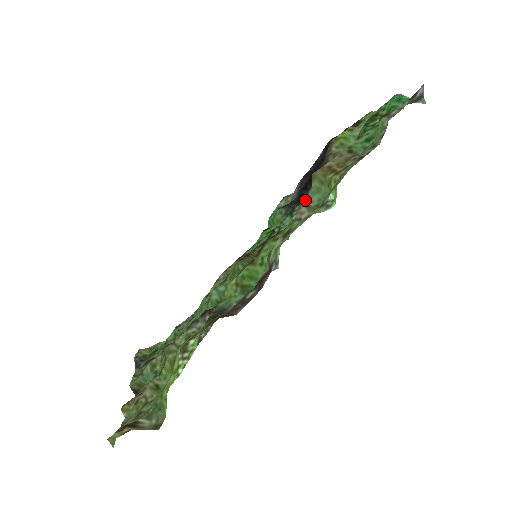
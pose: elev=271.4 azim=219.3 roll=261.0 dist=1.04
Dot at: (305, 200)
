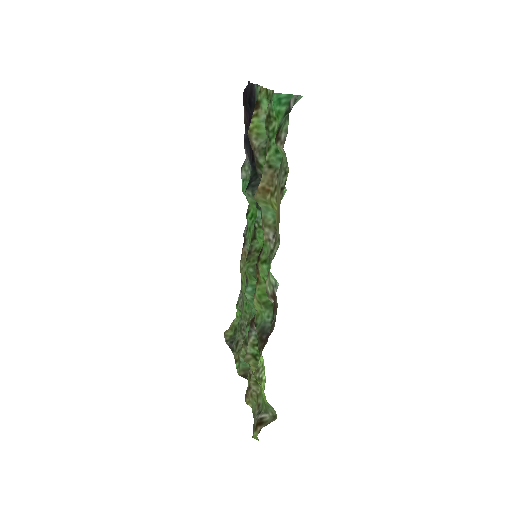
Dot at: (263, 221)
